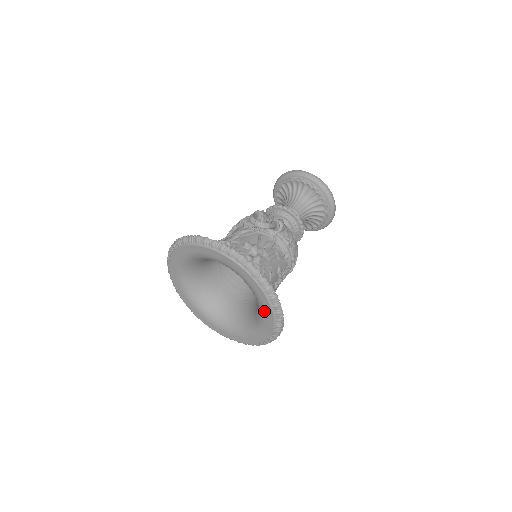
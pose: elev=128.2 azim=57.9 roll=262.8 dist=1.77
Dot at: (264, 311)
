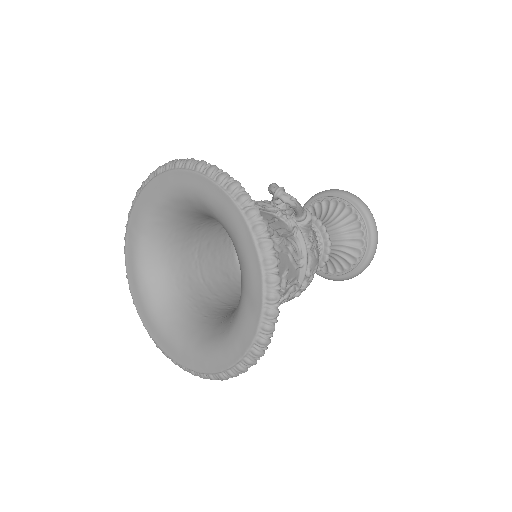
Dot at: (247, 306)
